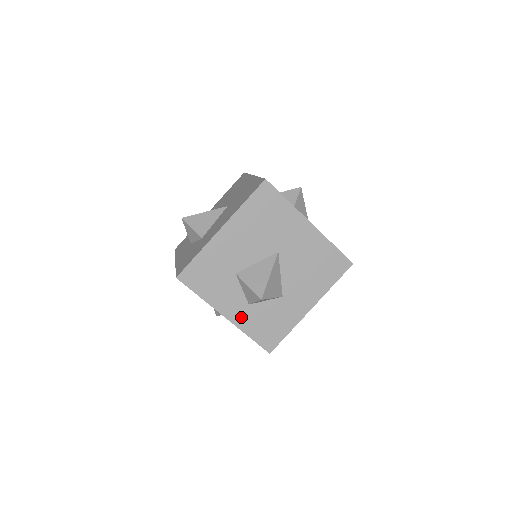
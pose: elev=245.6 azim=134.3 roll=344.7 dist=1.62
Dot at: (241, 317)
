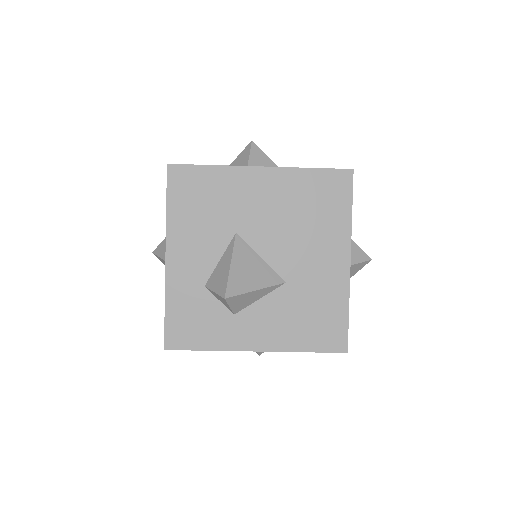
Dot at: occluded
